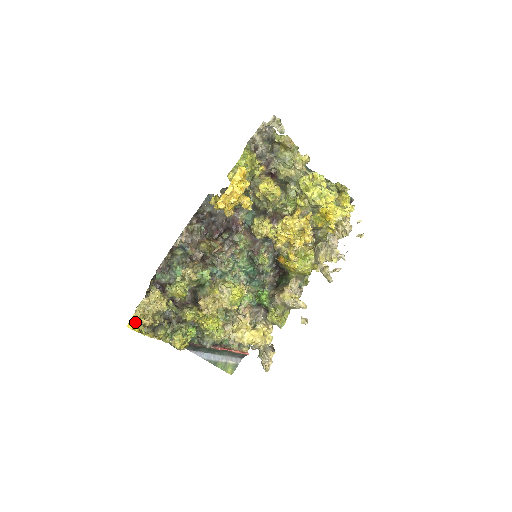
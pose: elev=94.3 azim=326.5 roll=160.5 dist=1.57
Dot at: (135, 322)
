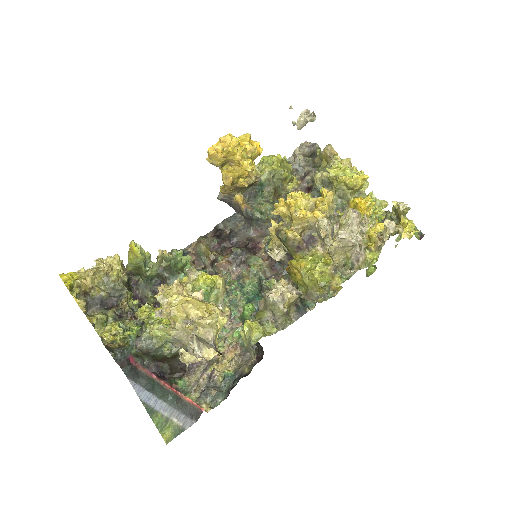
Dot at: (72, 276)
